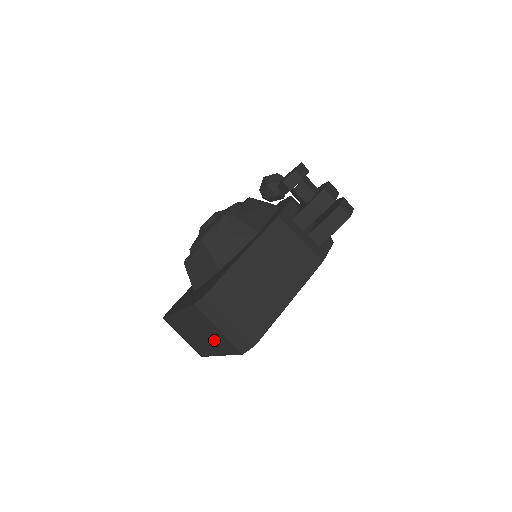
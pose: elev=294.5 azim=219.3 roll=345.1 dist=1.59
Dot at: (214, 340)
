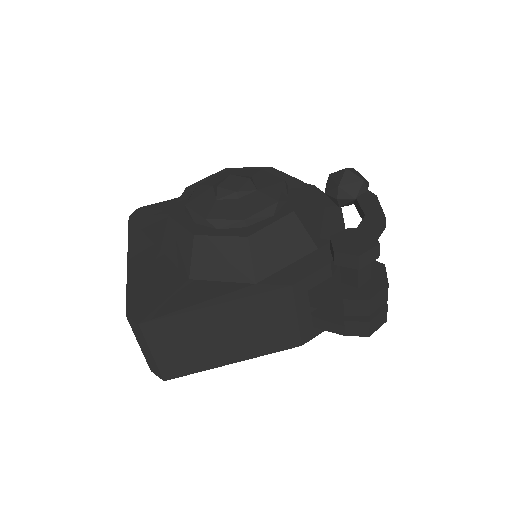
Dot at: occluded
